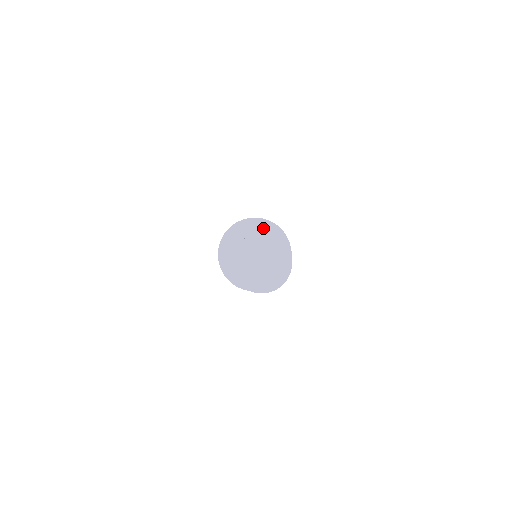
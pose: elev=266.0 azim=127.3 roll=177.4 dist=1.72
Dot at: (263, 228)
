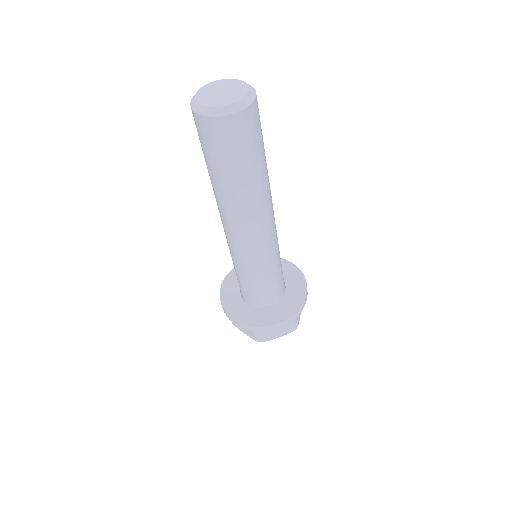
Dot at: occluded
